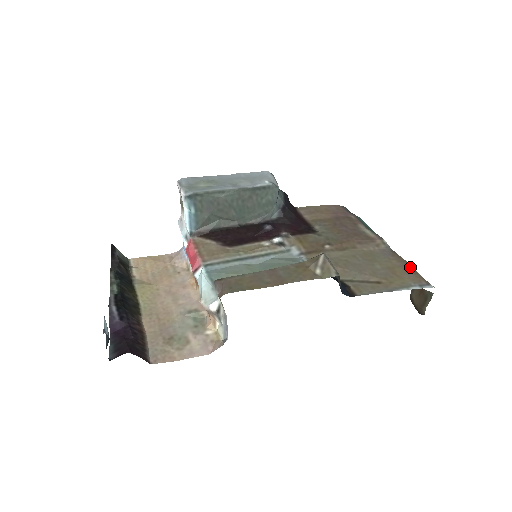
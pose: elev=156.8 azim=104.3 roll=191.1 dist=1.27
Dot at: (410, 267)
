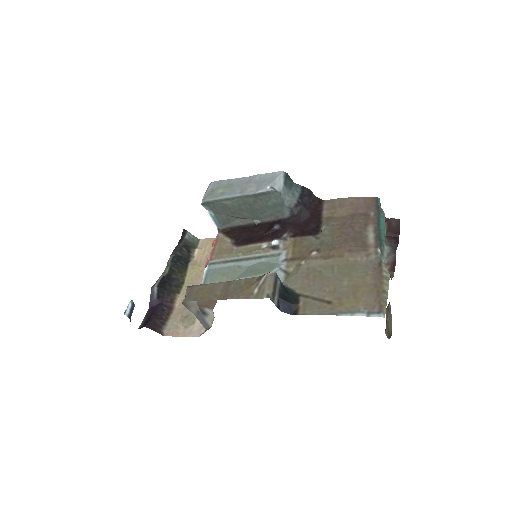
Dot at: (379, 287)
